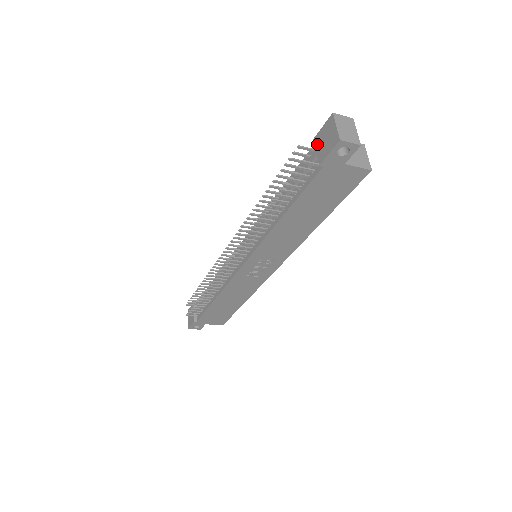
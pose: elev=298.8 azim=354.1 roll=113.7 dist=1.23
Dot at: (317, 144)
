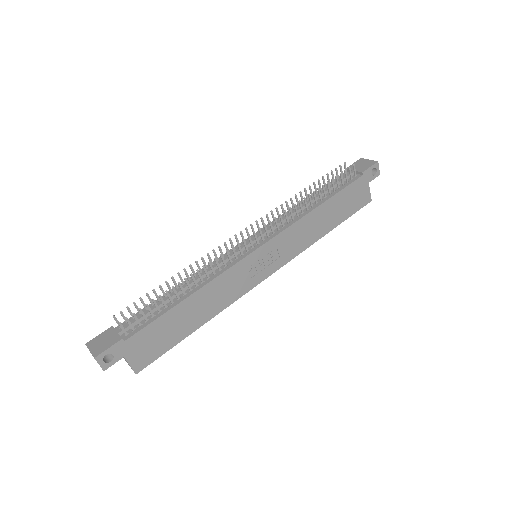
Dot at: occluded
